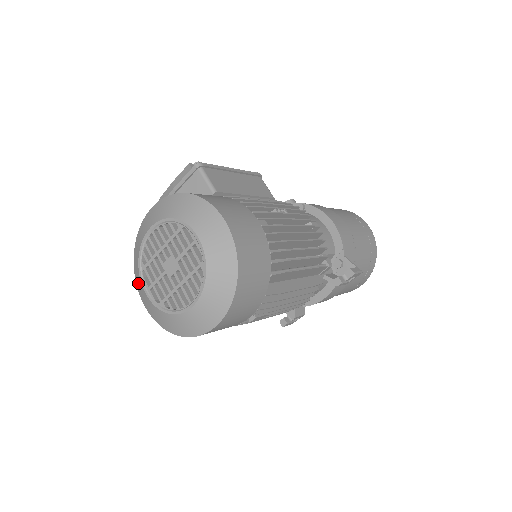
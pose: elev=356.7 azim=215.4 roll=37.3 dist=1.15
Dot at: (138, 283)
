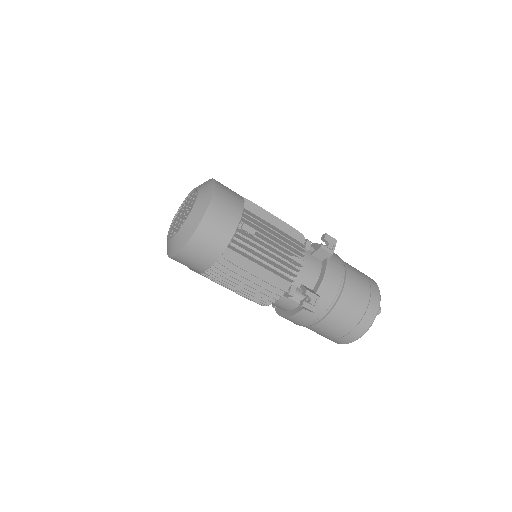
Dot at: (168, 249)
